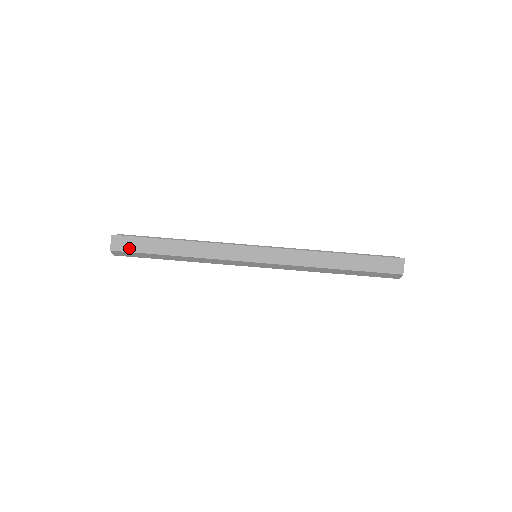
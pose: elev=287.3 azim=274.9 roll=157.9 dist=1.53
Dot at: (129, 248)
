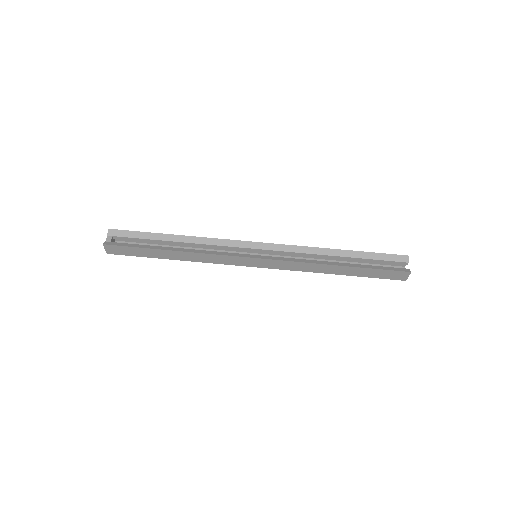
Dot at: (125, 253)
